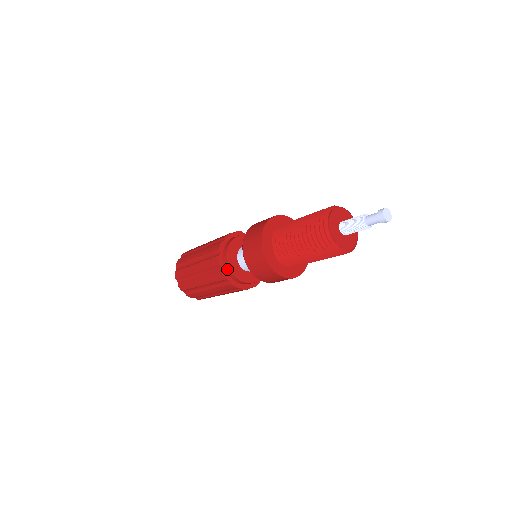
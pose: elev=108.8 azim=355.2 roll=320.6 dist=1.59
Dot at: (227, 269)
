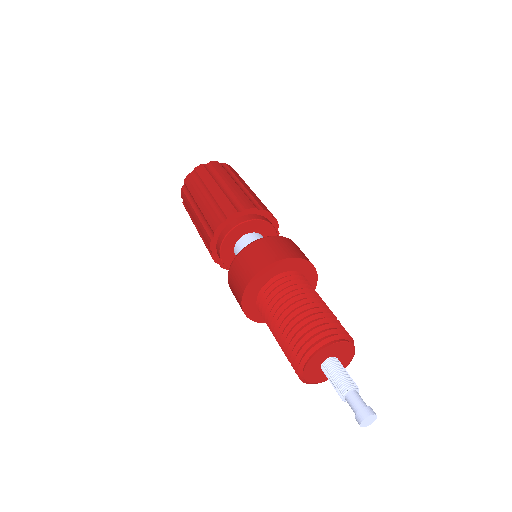
Dot at: (218, 242)
